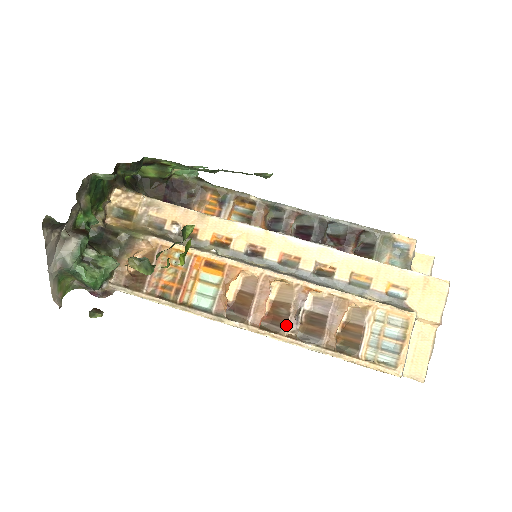
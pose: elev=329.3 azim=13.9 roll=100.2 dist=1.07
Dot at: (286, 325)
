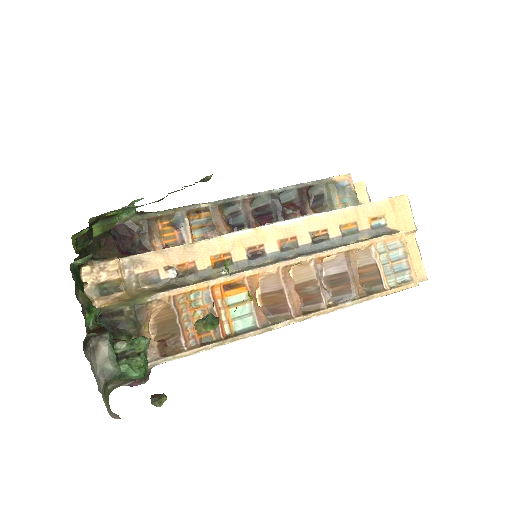
Dot at: (322, 299)
